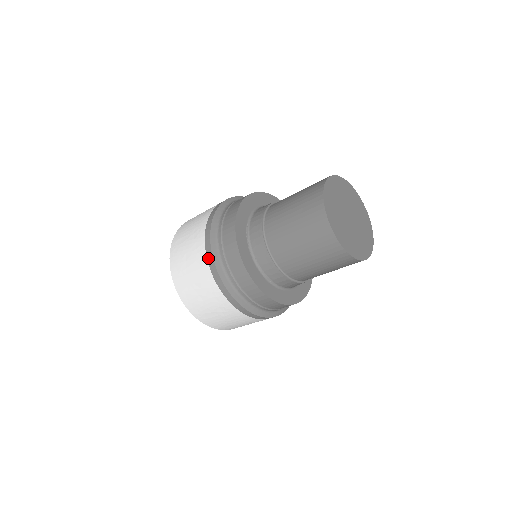
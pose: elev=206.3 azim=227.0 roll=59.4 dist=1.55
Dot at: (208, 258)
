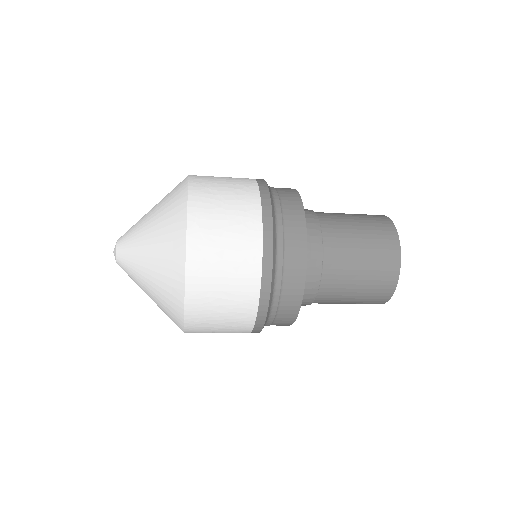
Dot at: (264, 270)
